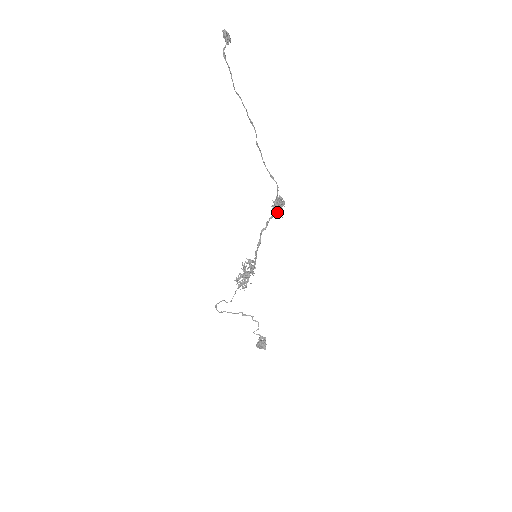
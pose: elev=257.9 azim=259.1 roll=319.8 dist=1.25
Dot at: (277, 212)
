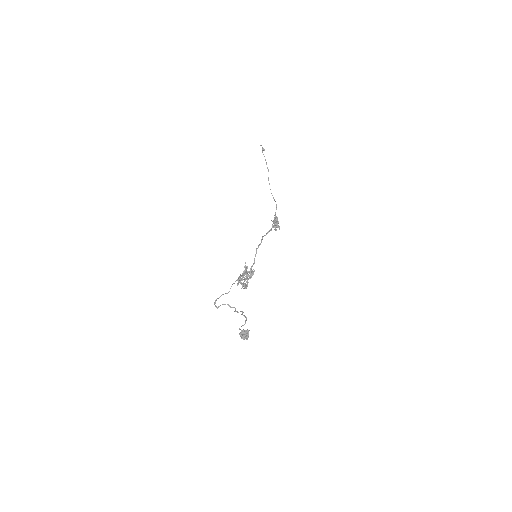
Dot at: (274, 221)
